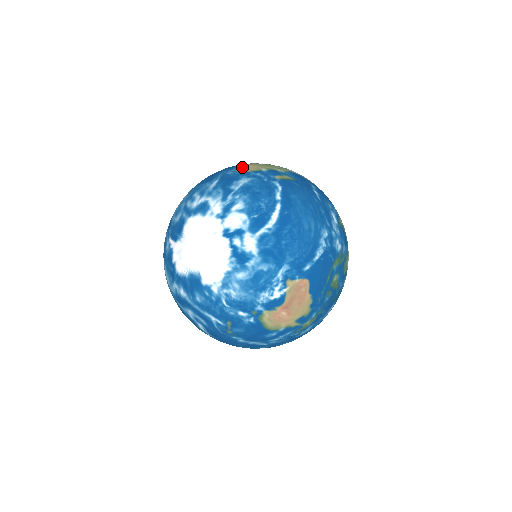
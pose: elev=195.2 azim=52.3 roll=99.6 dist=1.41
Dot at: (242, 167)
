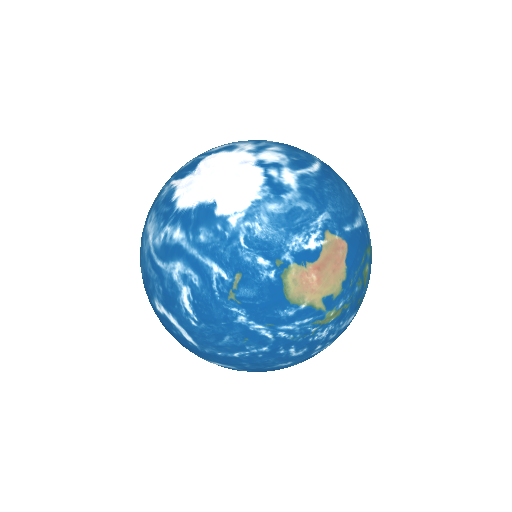
Dot at: occluded
